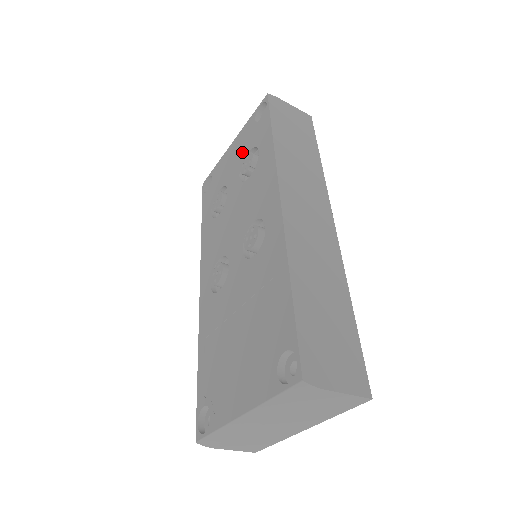
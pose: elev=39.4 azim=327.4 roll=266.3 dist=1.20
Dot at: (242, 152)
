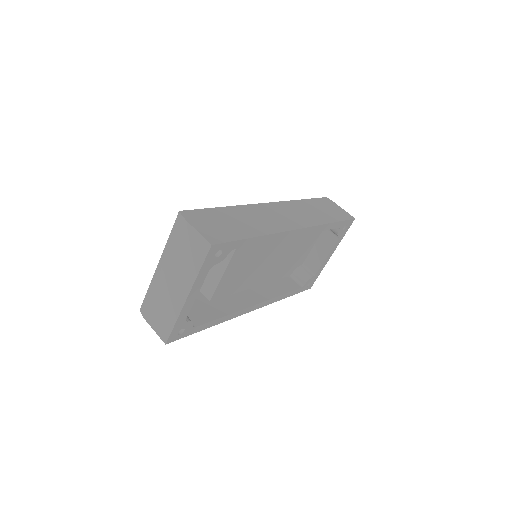
Dot at: occluded
